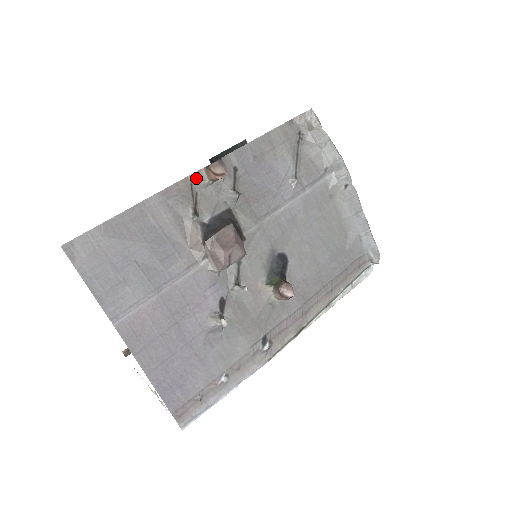
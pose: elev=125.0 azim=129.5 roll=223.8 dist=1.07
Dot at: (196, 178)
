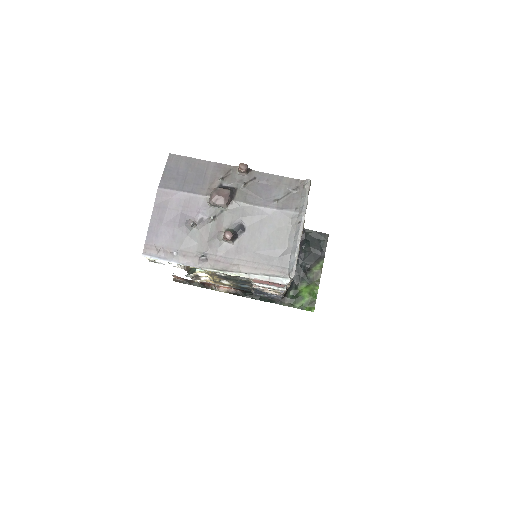
Dot at: (235, 168)
